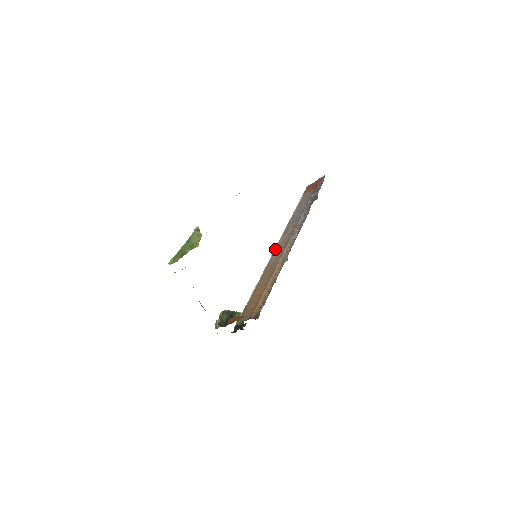
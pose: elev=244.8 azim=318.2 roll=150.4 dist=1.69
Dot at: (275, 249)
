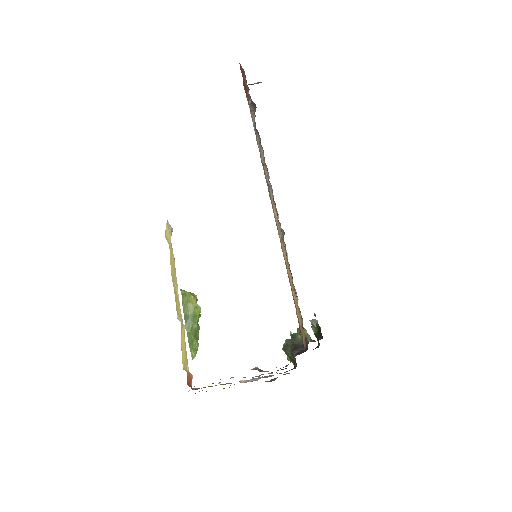
Dot at: occluded
